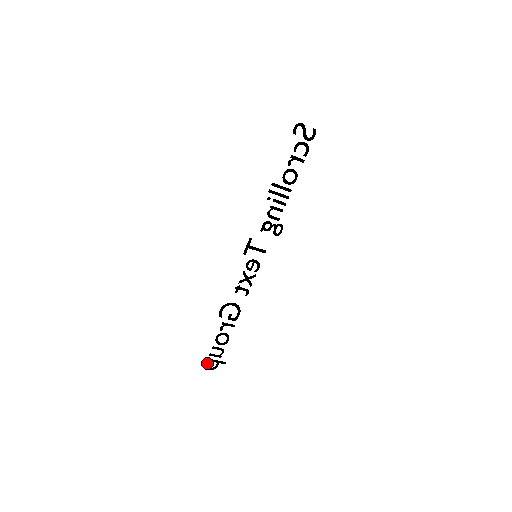
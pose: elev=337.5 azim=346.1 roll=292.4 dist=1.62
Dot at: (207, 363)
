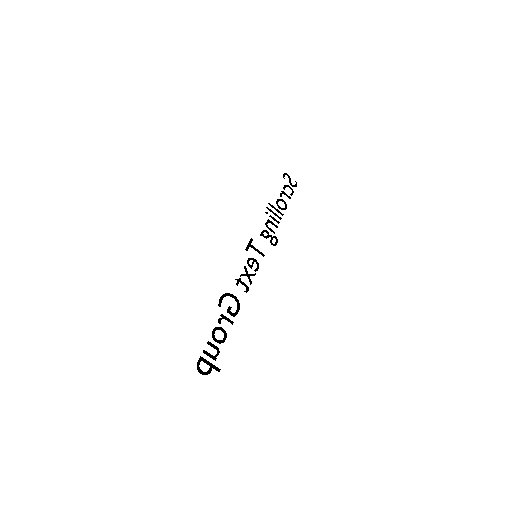
Dot at: (199, 363)
